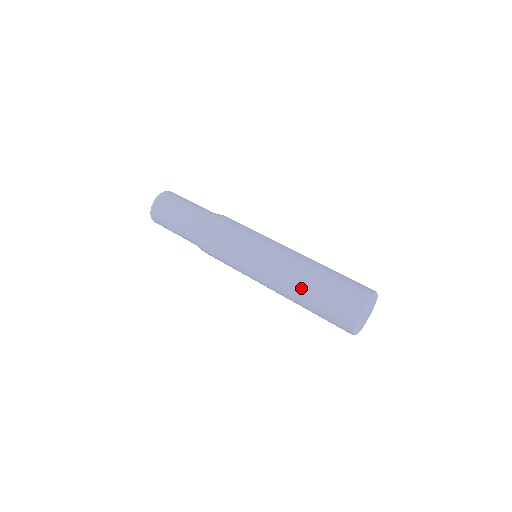
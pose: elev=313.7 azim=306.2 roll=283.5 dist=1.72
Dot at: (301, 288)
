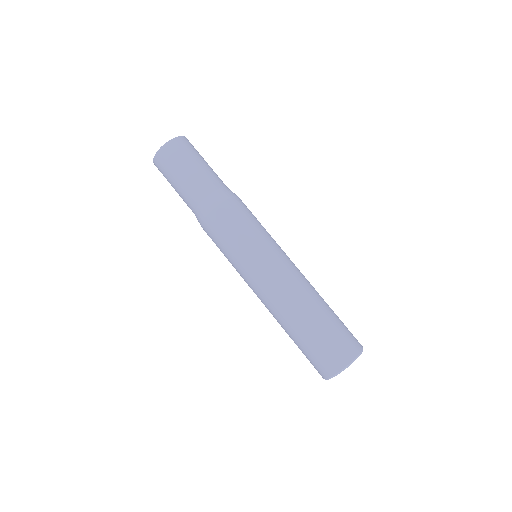
Dot at: (282, 327)
